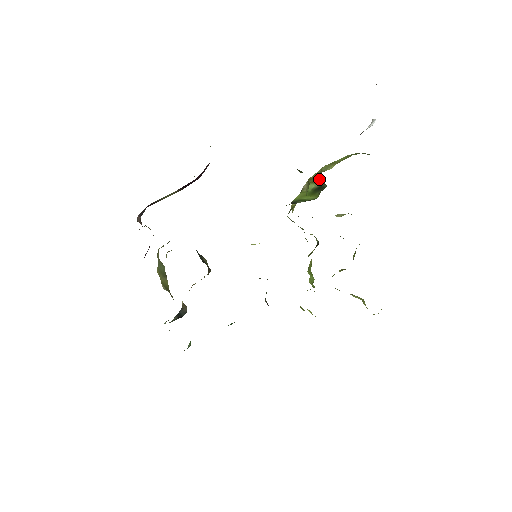
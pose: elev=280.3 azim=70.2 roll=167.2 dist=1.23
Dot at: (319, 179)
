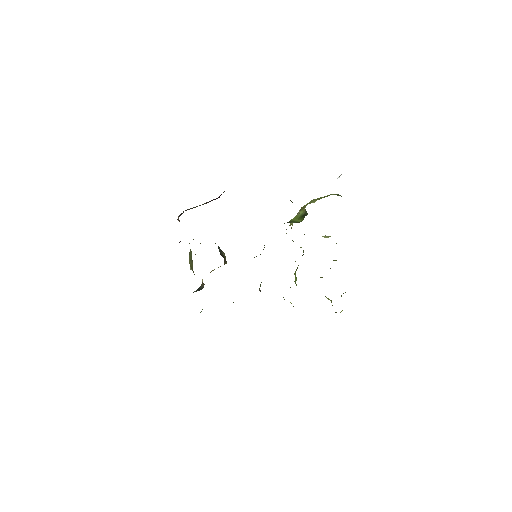
Dot at: (305, 209)
